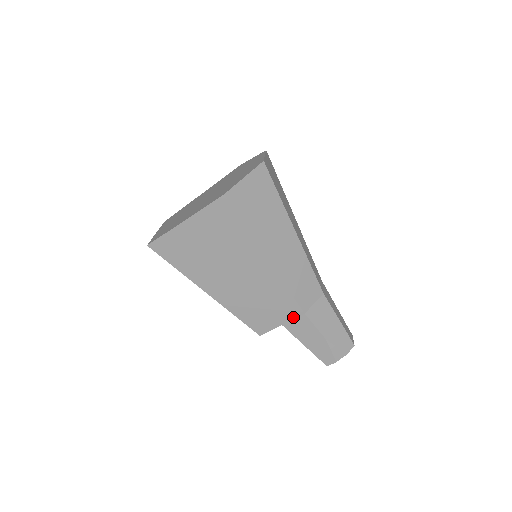
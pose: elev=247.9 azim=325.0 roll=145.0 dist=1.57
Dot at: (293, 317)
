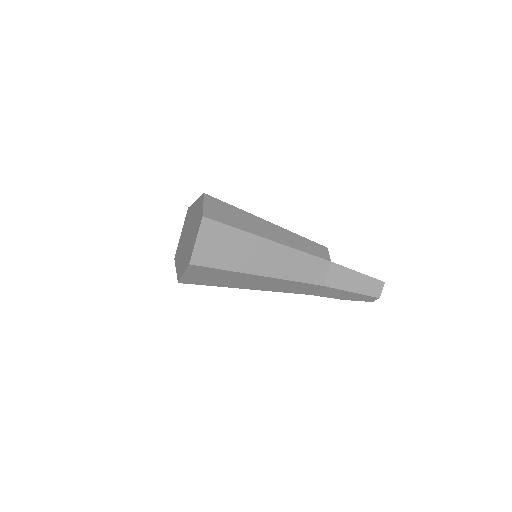
Dot at: occluded
